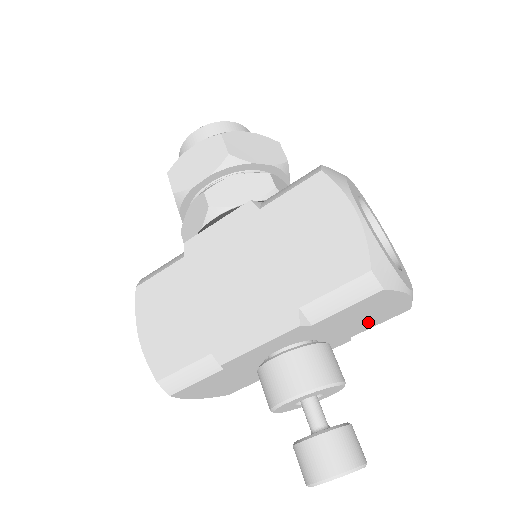
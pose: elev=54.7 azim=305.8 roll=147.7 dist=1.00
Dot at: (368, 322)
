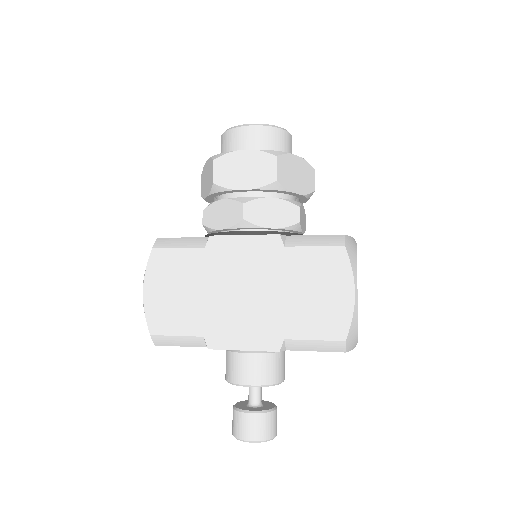
Dot at: occluded
